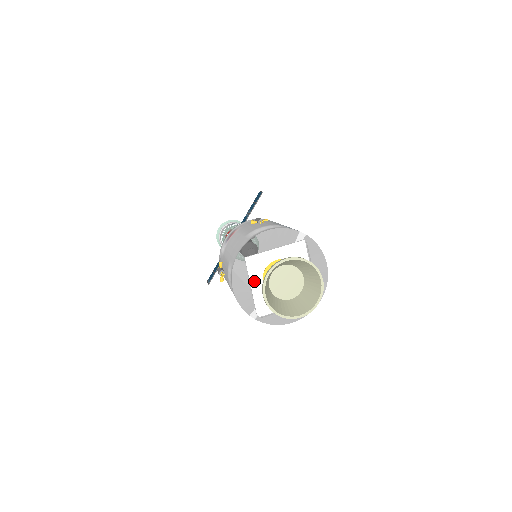
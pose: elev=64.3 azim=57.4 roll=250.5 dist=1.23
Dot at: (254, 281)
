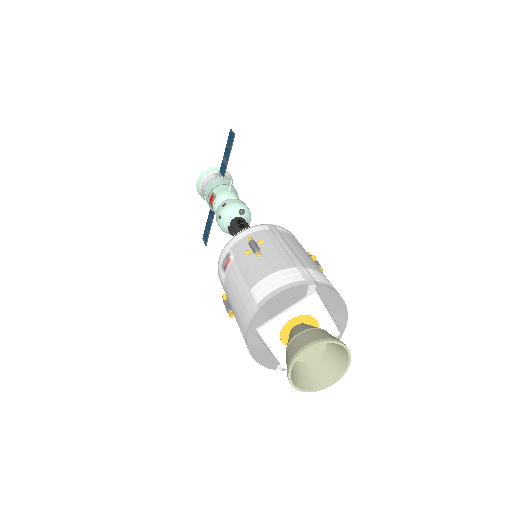
Dot at: (272, 345)
